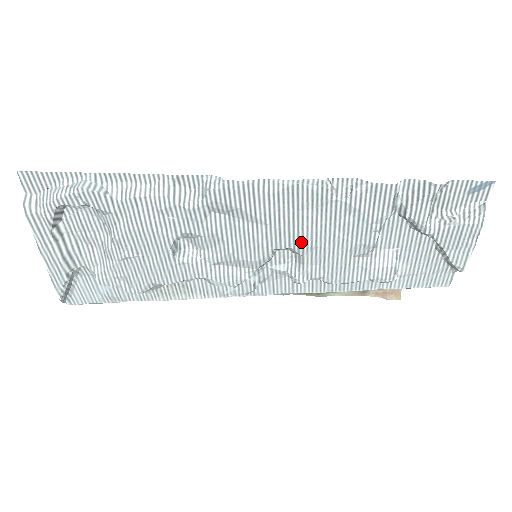
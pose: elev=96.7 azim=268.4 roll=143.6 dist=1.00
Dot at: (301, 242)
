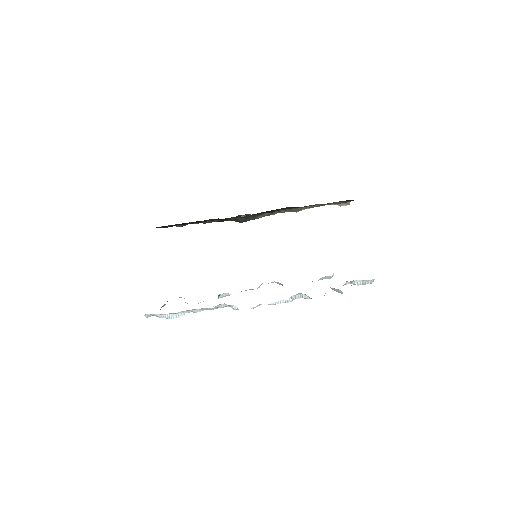
Dot at: occluded
